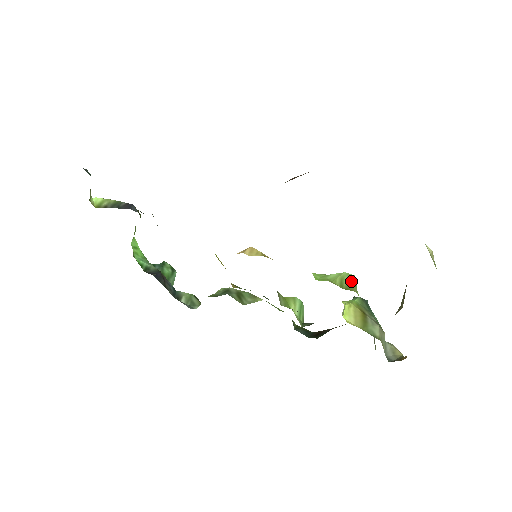
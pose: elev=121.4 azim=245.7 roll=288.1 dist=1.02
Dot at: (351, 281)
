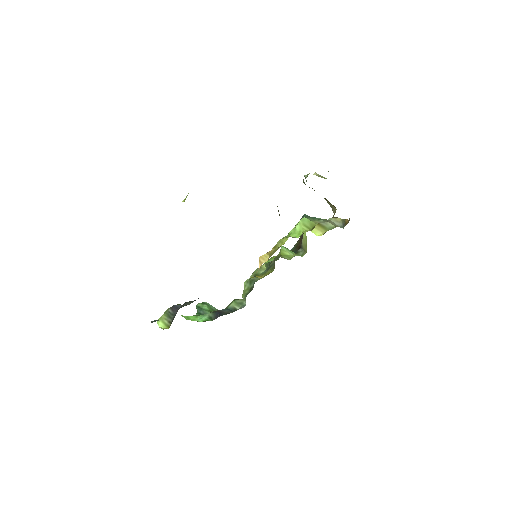
Dot at: (308, 222)
